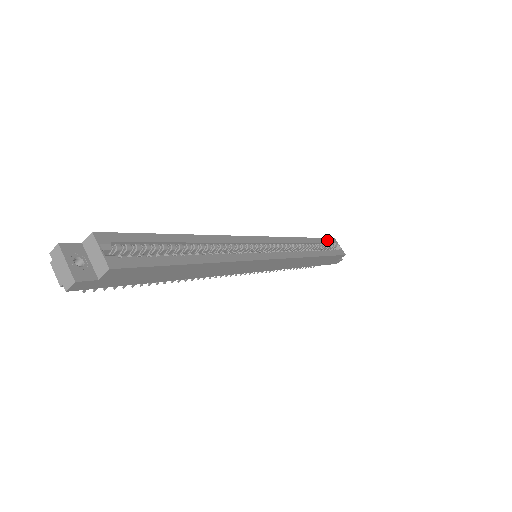
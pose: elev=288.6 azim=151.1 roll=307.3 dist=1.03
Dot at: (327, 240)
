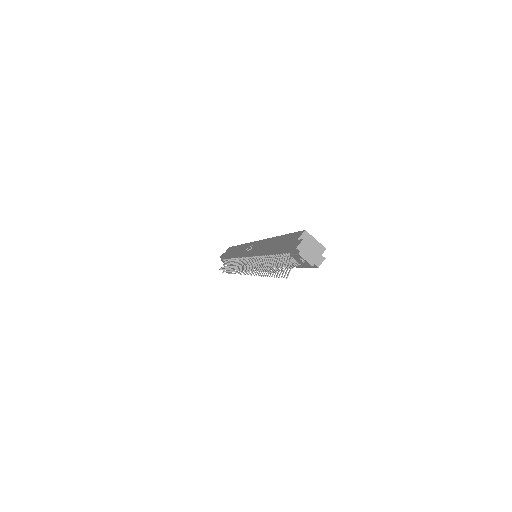
Dot at: occluded
